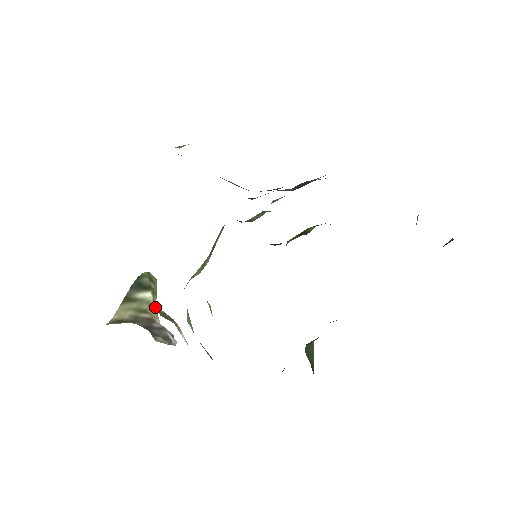
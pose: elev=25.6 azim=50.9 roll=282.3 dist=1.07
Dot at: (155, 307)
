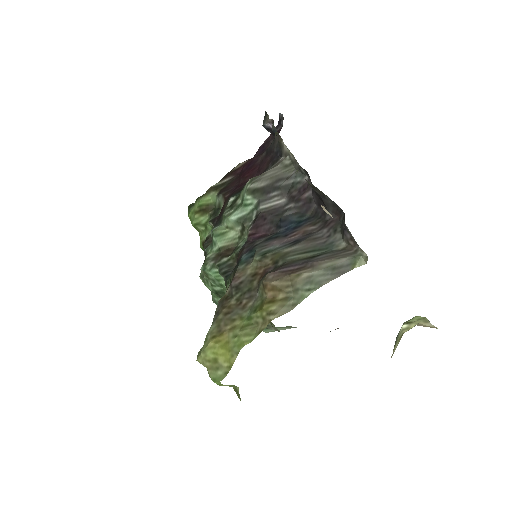
Dot at: (418, 324)
